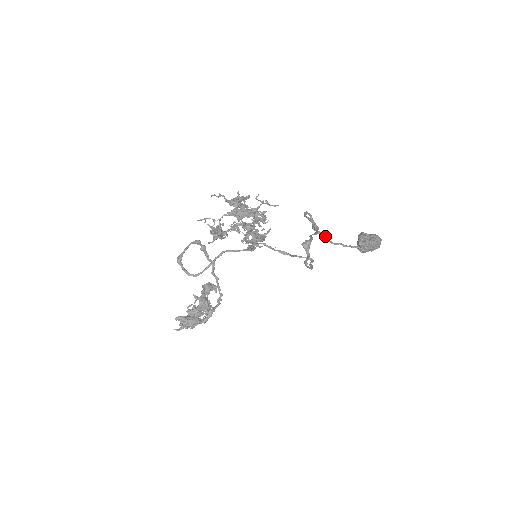
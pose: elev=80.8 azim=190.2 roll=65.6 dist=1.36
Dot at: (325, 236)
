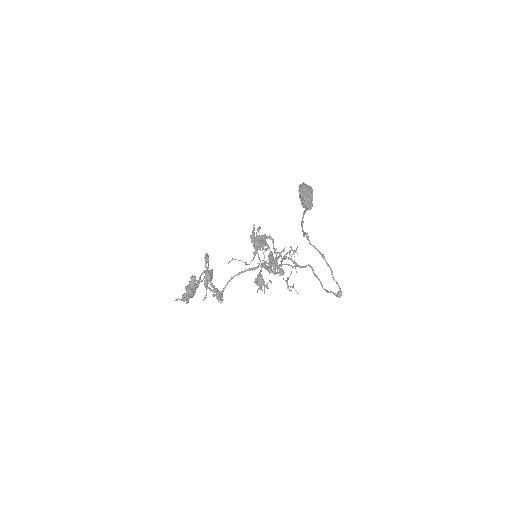
Dot at: occluded
